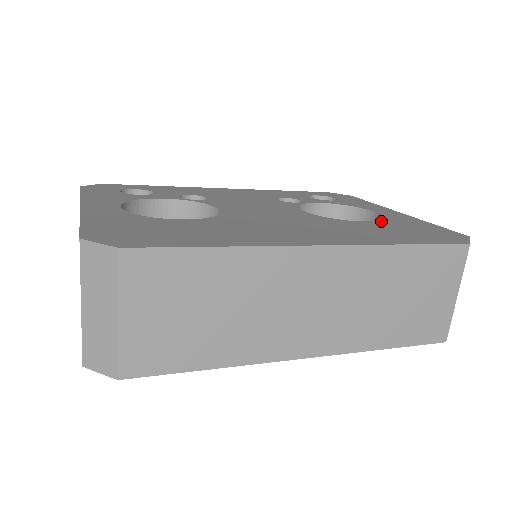
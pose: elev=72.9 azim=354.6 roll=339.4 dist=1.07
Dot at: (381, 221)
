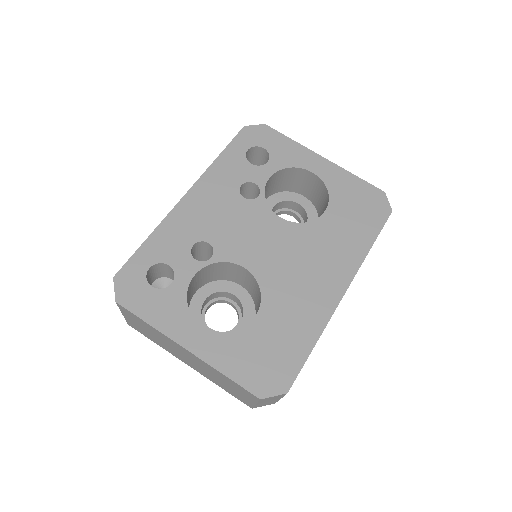
Dot at: (331, 200)
